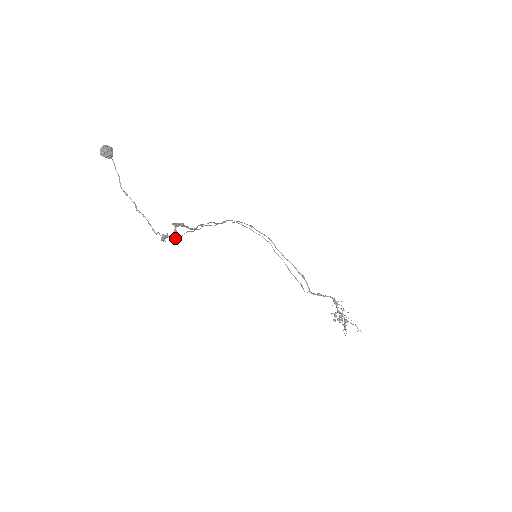
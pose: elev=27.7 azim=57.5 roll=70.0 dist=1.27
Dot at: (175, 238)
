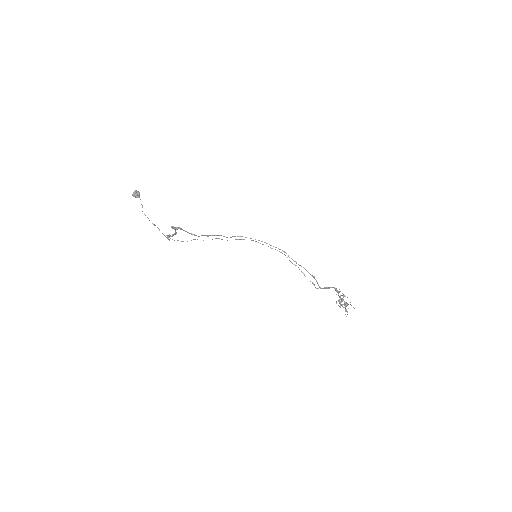
Dot at: occluded
